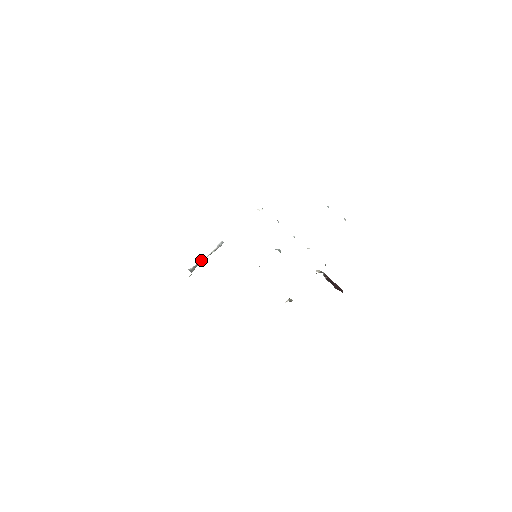
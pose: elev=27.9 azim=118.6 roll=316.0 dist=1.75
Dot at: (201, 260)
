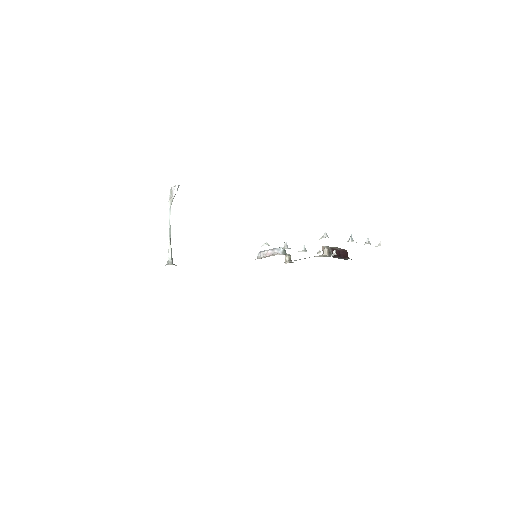
Dot at: (169, 230)
